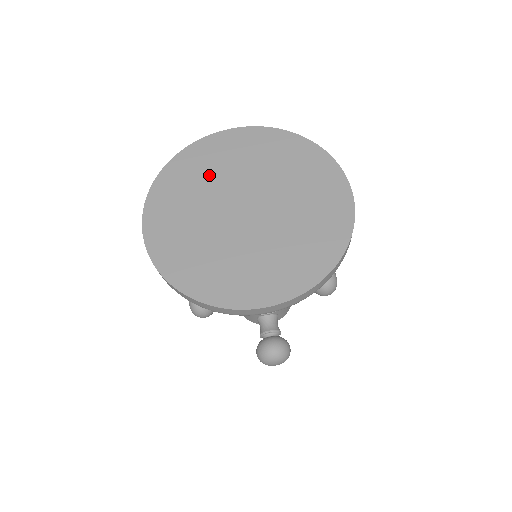
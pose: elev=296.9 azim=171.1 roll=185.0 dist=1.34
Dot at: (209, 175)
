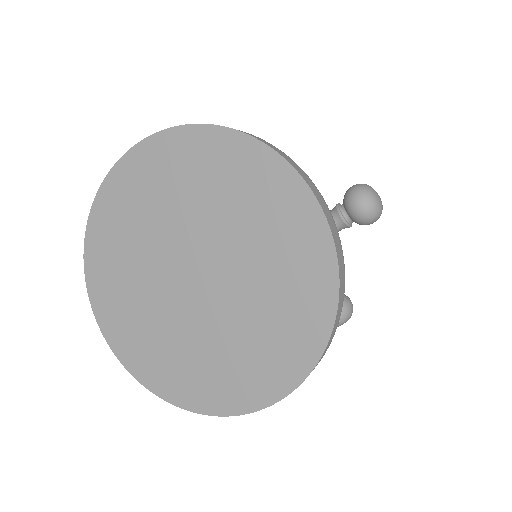
Dot at: (134, 238)
